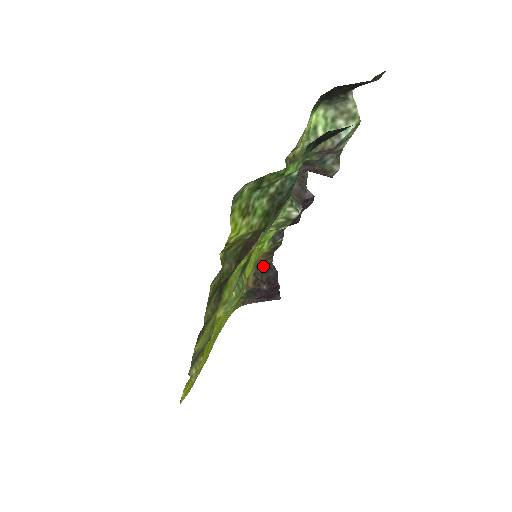
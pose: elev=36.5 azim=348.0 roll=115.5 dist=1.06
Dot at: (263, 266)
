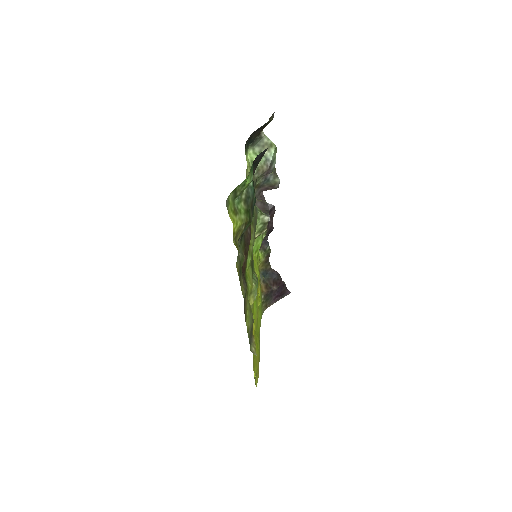
Dot at: (266, 273)
